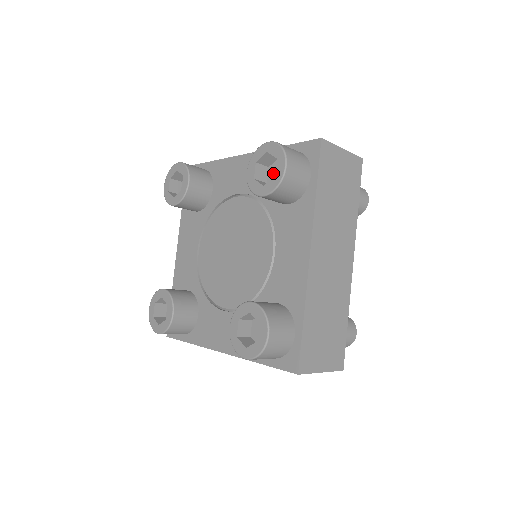
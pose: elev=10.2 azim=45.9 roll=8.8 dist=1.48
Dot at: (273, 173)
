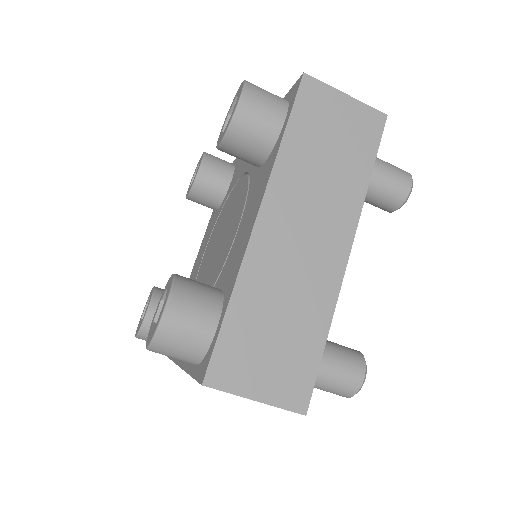
Dot at: occluded
